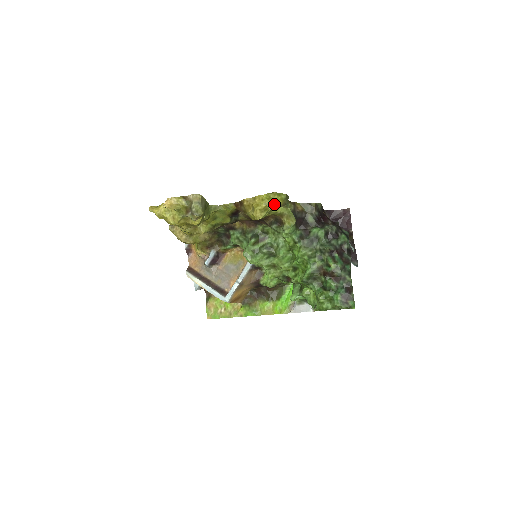
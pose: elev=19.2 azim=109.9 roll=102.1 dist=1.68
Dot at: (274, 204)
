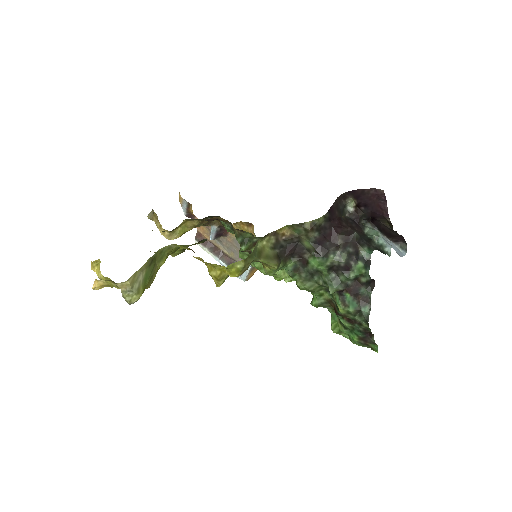
Dot at: (230, 274)
